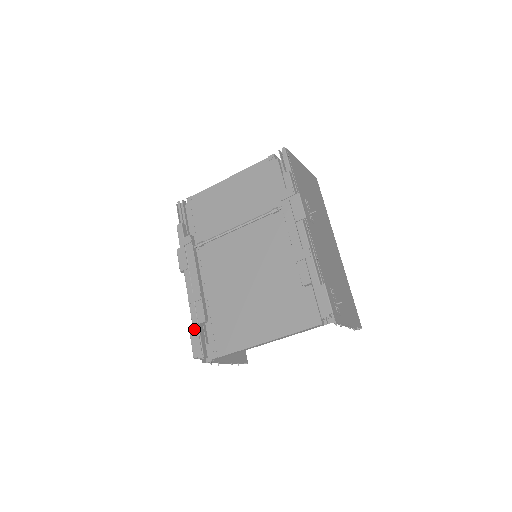
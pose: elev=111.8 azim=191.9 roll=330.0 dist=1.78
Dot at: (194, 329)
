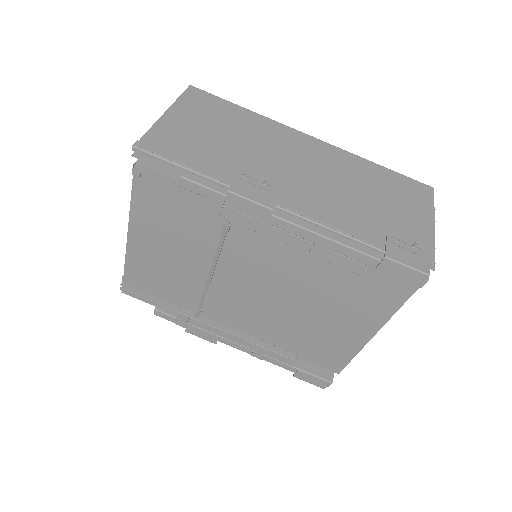
Dot at: (294, 372)
